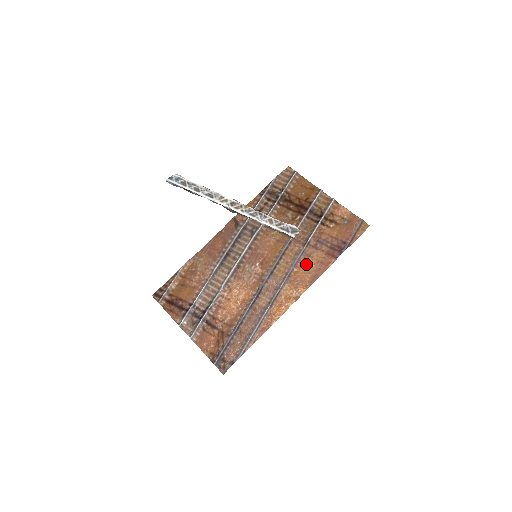
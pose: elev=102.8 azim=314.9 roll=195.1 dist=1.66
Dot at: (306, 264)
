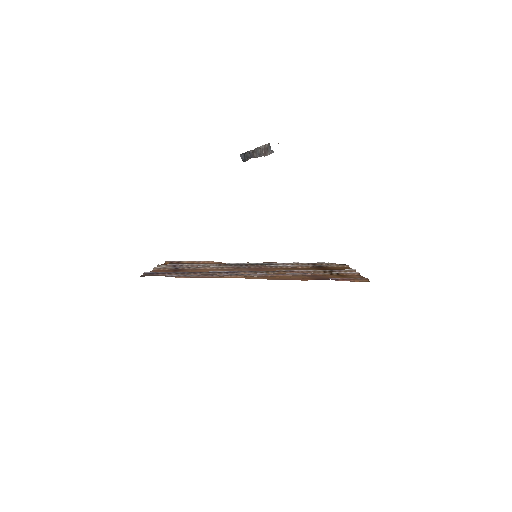
Dot at: (287, 276)
